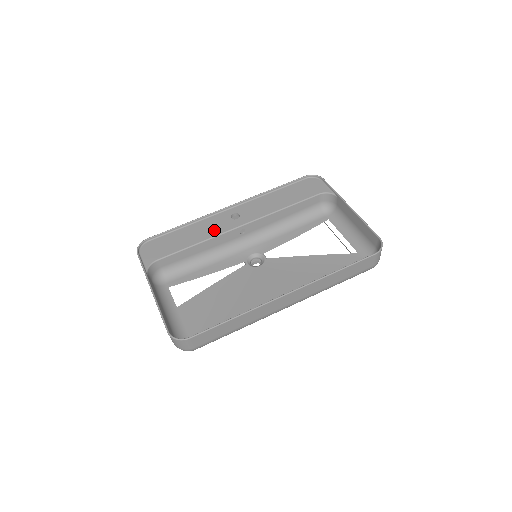
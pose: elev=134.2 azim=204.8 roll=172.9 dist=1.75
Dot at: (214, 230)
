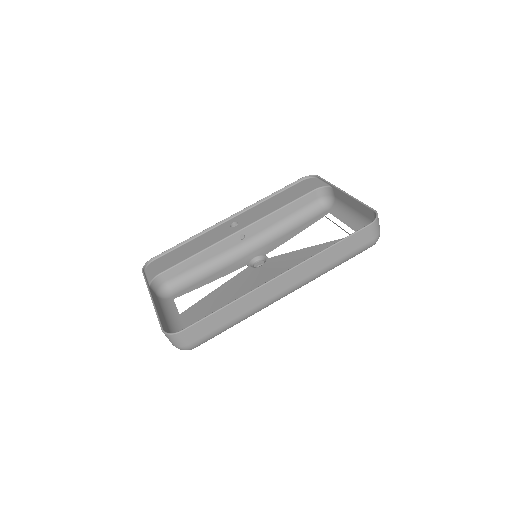
Dot at: (214, 239)
